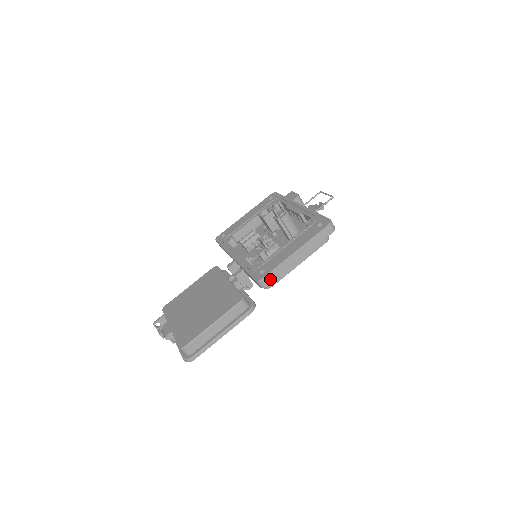
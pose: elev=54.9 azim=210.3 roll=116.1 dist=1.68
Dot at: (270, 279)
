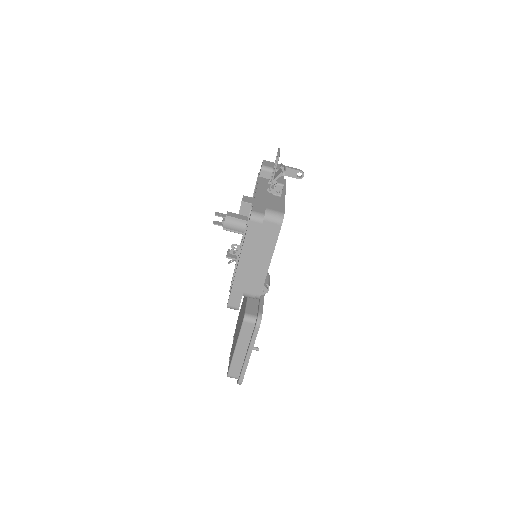
Dot at: (236, 301)
